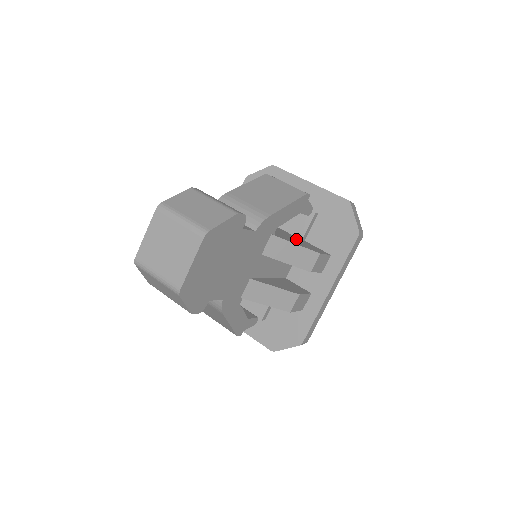
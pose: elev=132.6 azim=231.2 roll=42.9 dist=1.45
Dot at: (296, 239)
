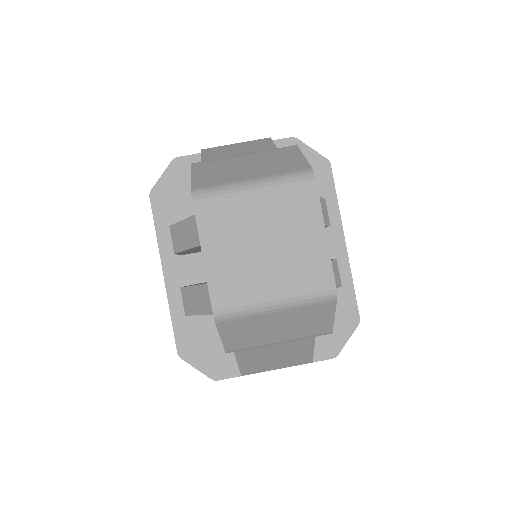
Dot at: occluded
